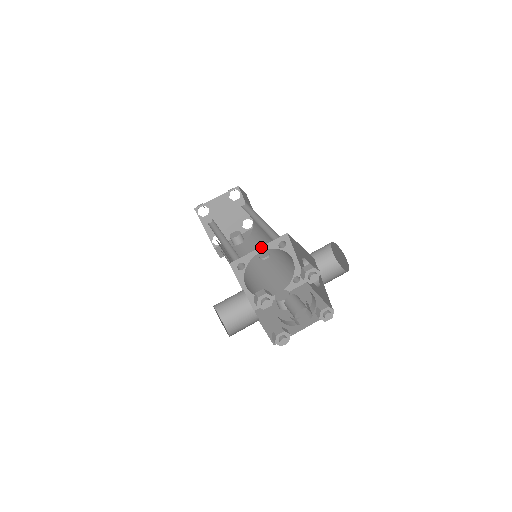
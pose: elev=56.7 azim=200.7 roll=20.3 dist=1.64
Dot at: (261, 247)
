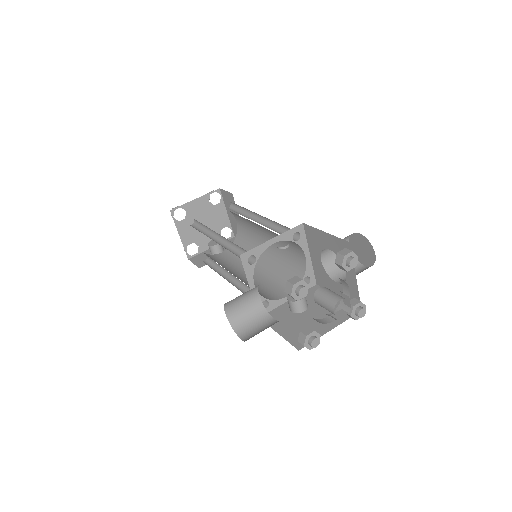
Dot at: (275, 237)
